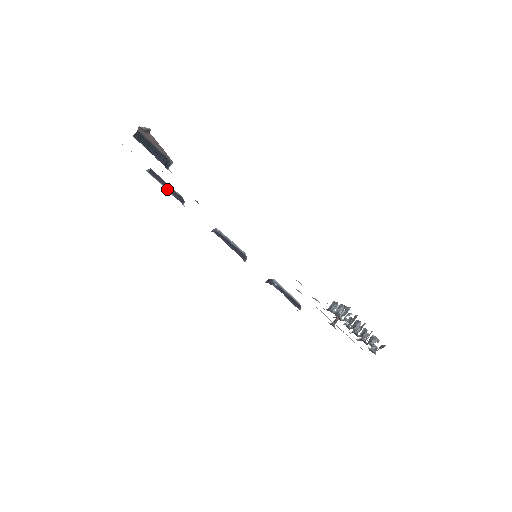
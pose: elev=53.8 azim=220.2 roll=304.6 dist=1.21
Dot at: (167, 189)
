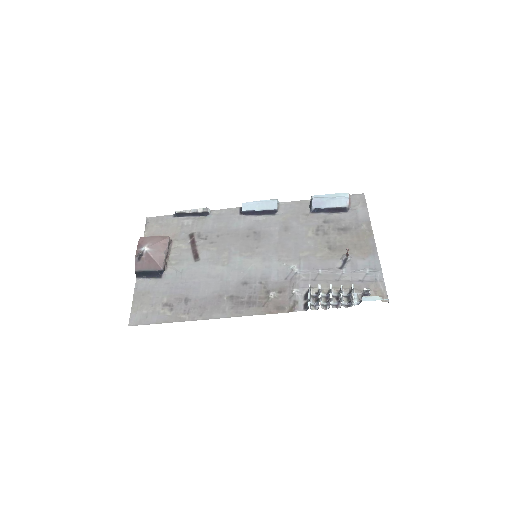
Dot at: (193, 216)
